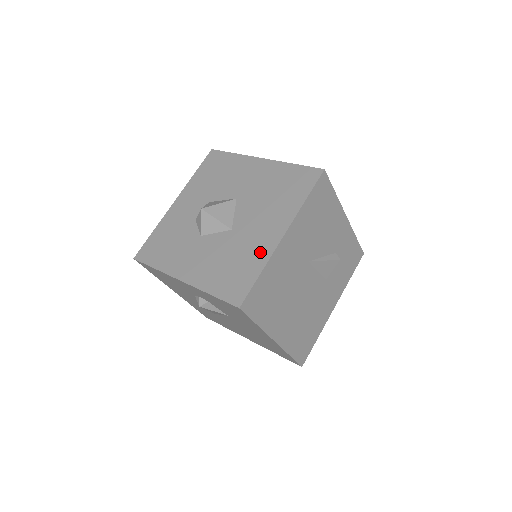
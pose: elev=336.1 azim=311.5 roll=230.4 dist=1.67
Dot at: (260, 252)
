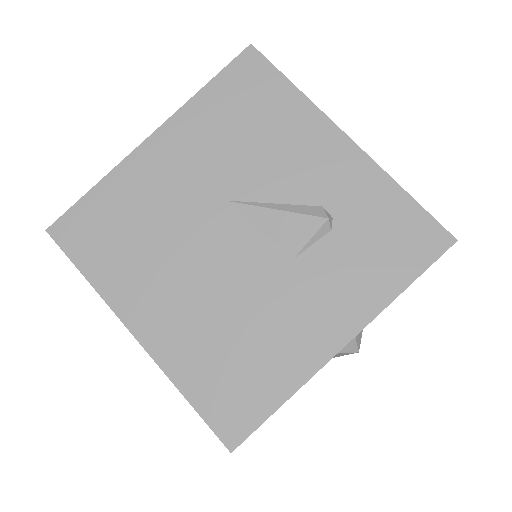
Dot at: occluded
